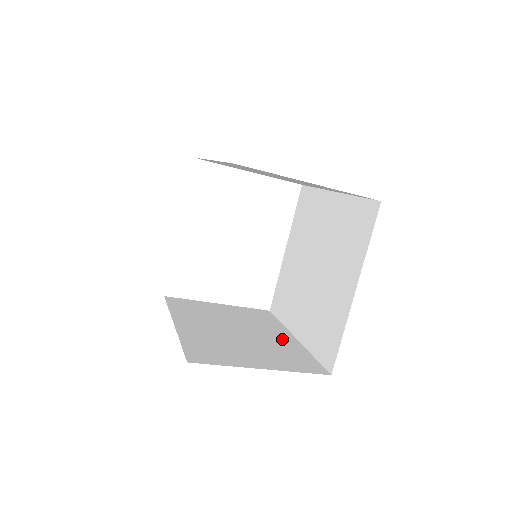
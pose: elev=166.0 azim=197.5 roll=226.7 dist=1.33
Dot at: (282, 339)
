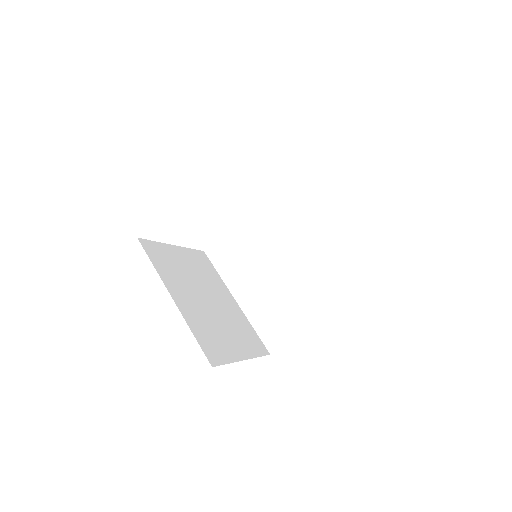
Dot at: (232, 306)
